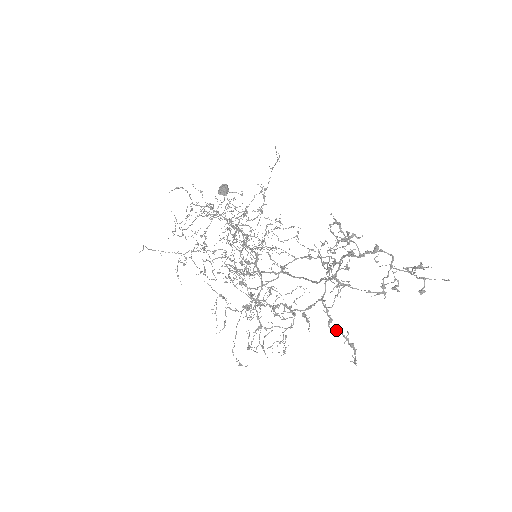
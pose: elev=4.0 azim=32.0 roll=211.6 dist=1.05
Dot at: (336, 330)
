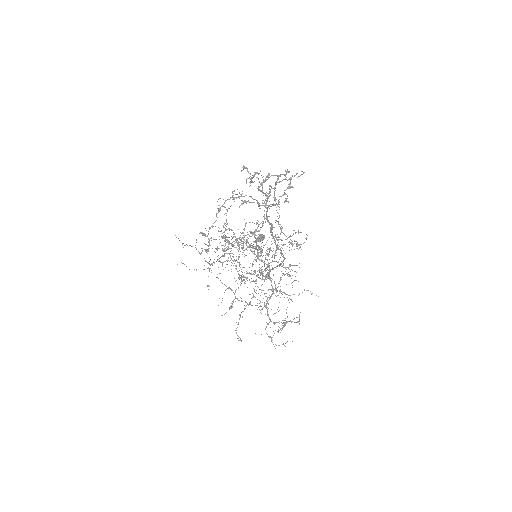
Dot at: occluded
